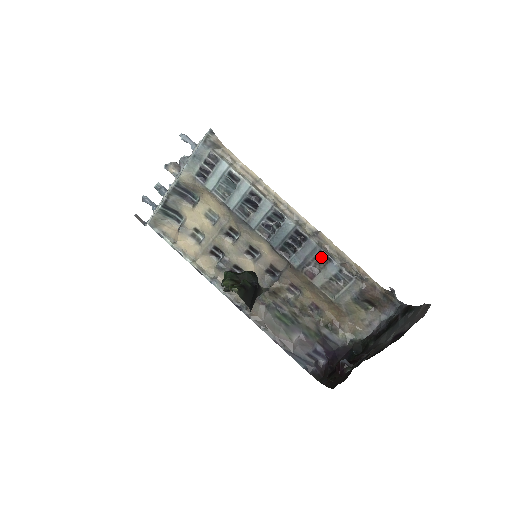
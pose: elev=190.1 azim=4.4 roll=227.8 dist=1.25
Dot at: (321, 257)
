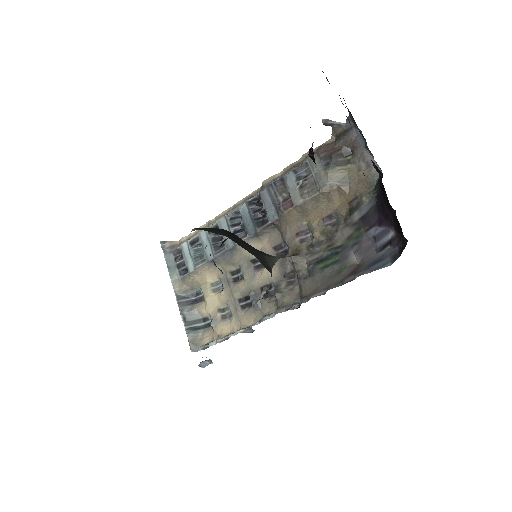
Dot at: (276, 187)
